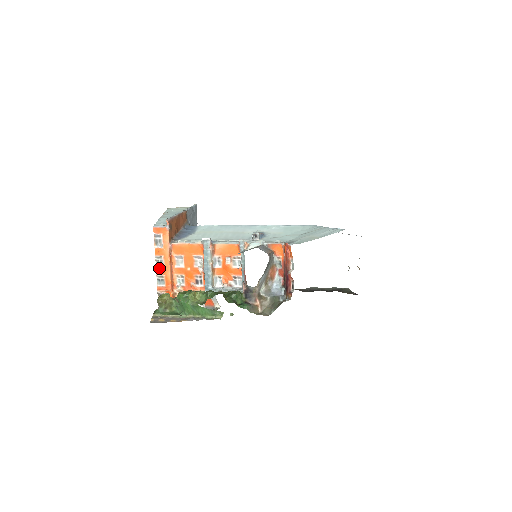
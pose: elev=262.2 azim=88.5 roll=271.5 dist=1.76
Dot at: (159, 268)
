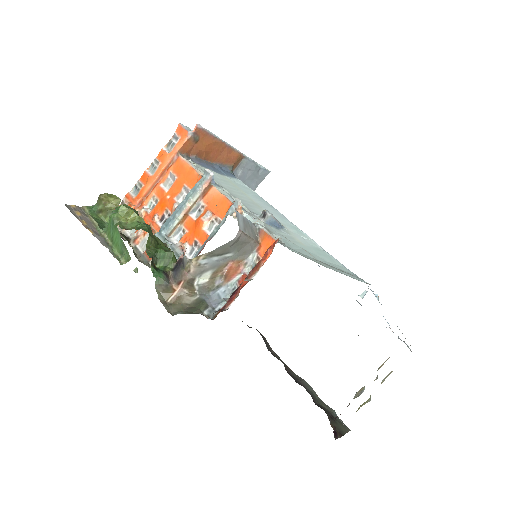
Dot at: (147, 173)
